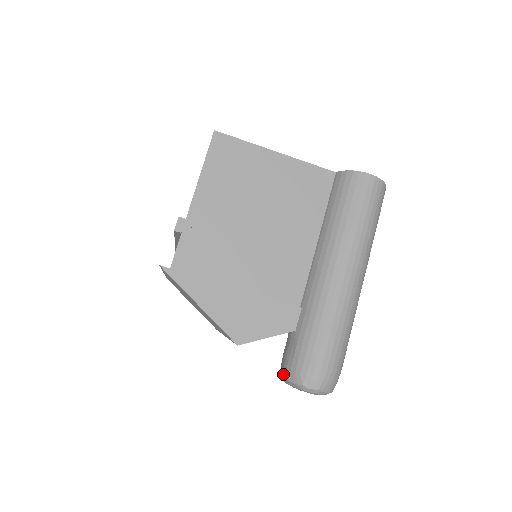
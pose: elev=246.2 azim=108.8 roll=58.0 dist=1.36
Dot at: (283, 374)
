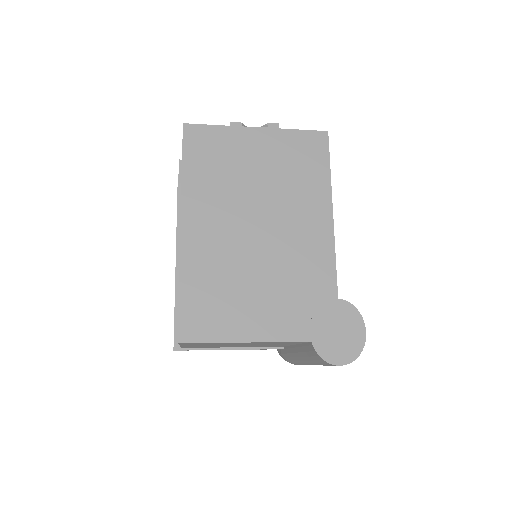
Dot at: occluded
